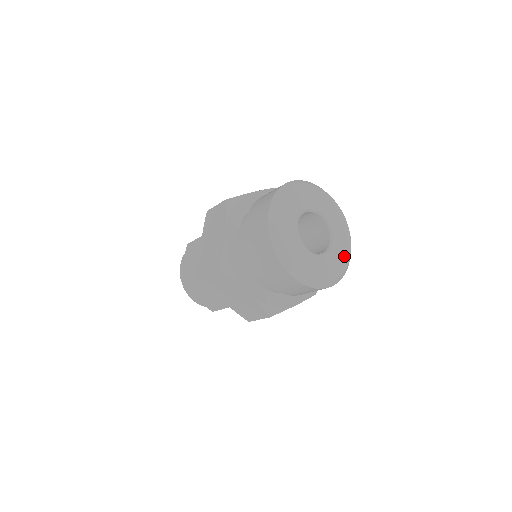
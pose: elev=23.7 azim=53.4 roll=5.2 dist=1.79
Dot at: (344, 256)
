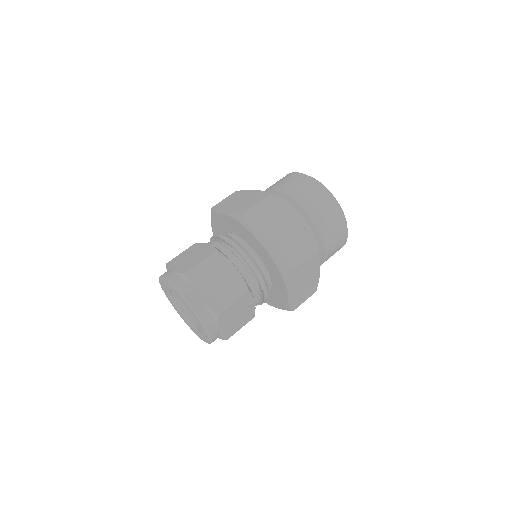
Dot at: occluded
